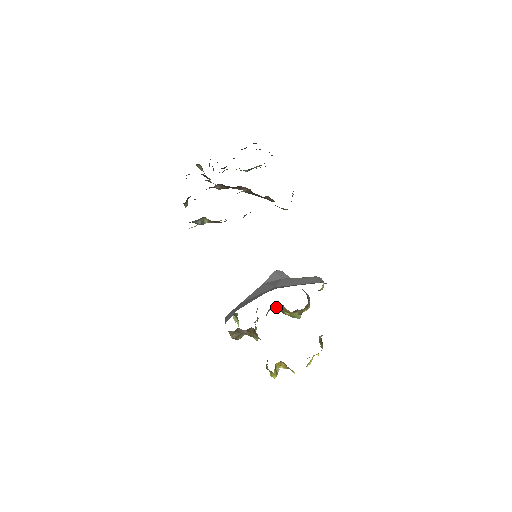
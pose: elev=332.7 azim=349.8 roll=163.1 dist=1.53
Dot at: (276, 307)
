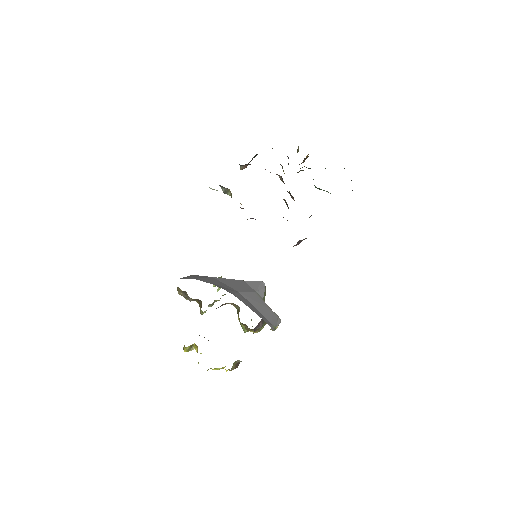
Dot at: (236, 306)
